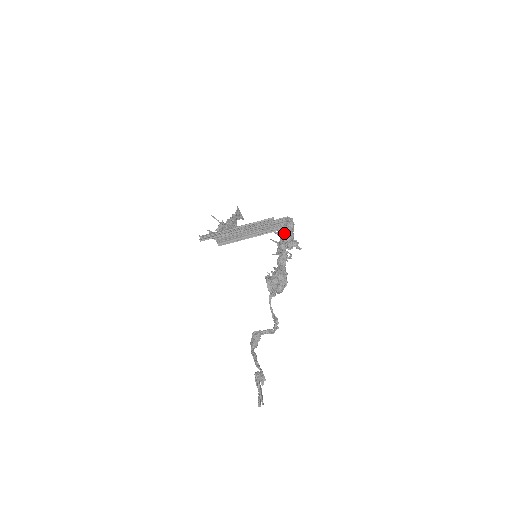
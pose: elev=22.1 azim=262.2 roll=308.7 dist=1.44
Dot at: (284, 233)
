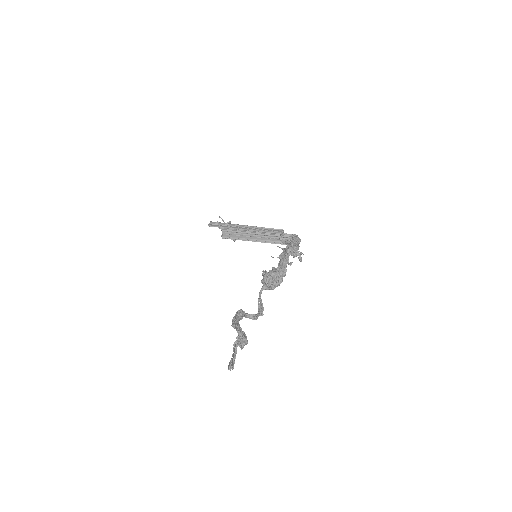
Dot at: (293, 242)
